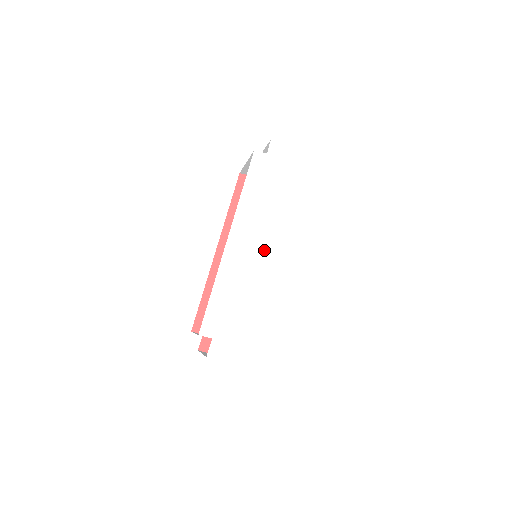
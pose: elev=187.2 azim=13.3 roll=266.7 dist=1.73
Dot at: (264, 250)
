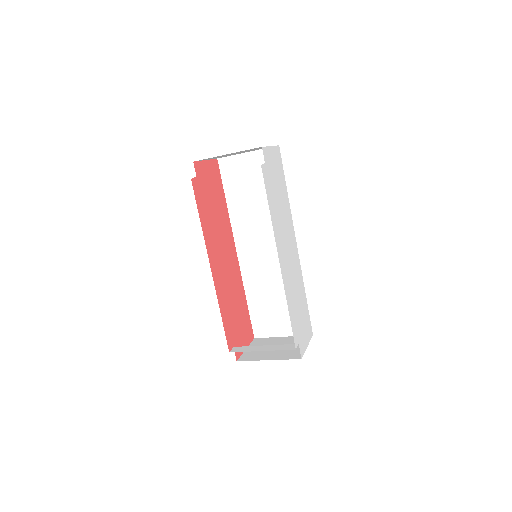
Dot at: (288, 251)
